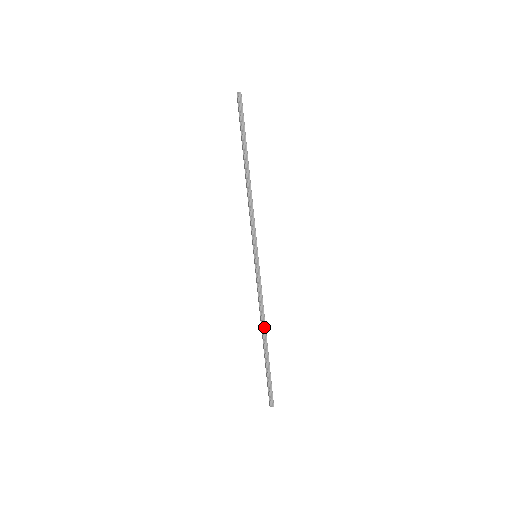
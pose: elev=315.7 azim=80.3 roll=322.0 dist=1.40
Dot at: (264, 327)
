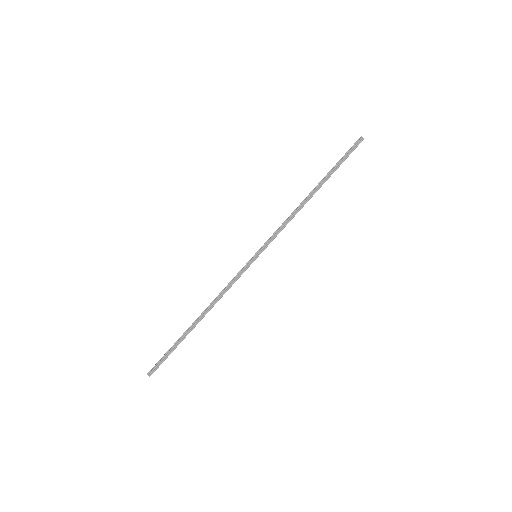
Dot at: (207, 311)
